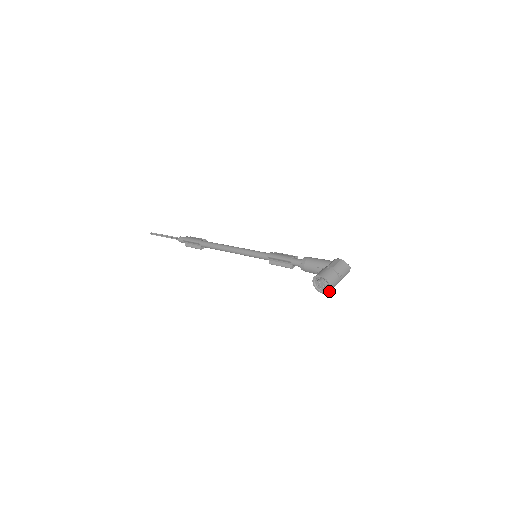
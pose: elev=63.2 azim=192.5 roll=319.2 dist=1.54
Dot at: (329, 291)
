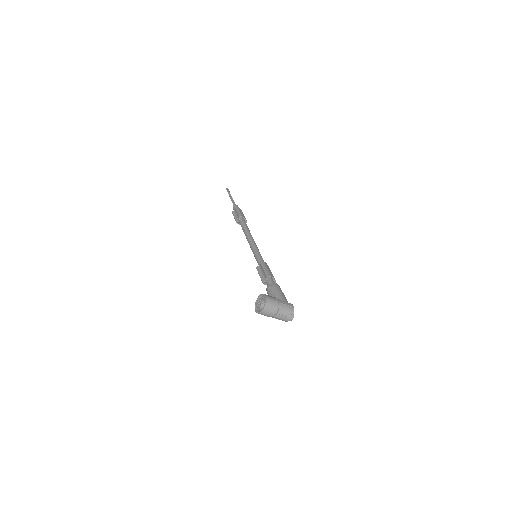
Dot at: (259, 312)
